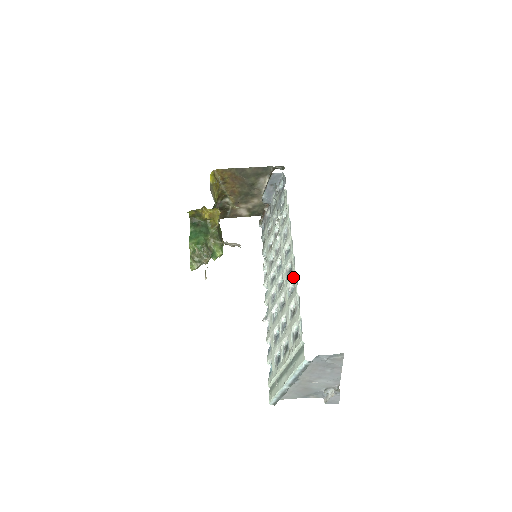
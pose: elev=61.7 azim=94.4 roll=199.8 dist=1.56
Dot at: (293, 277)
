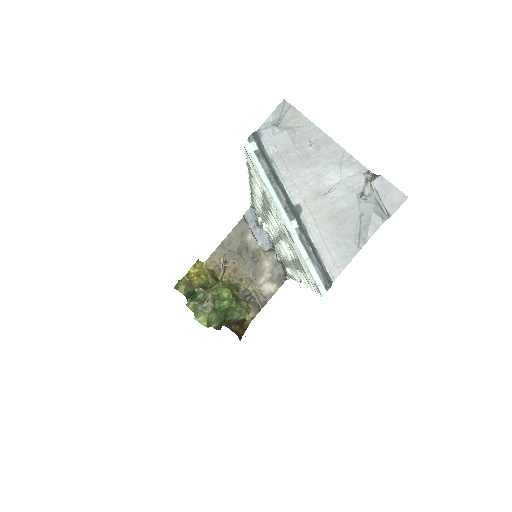
Dot at: (251, 184)
